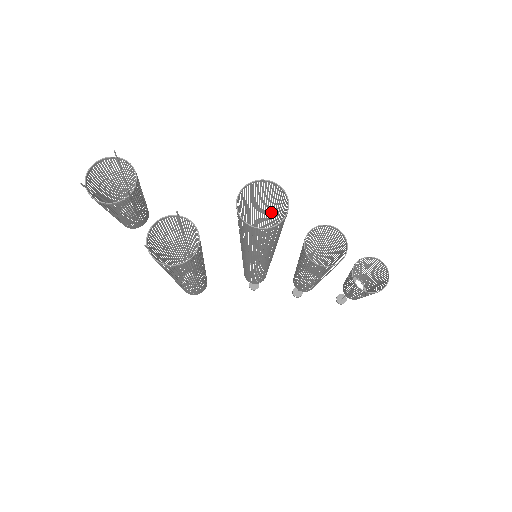
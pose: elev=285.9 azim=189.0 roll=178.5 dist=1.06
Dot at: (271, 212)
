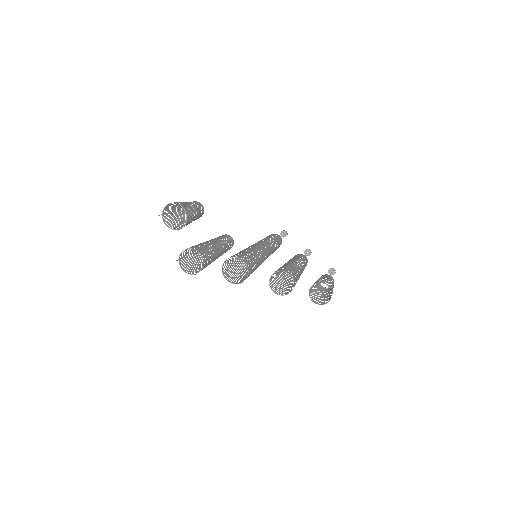
Dot at: occluded
